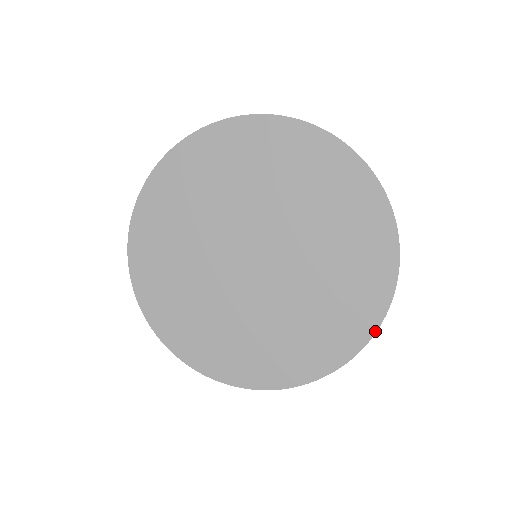
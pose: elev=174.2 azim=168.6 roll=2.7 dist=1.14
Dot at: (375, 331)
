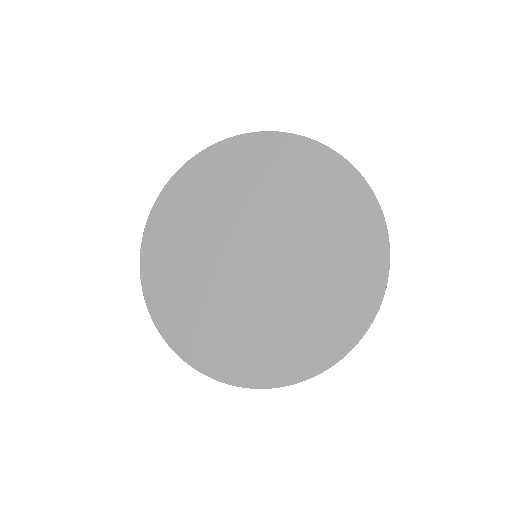
Dot at: (369, 188)
